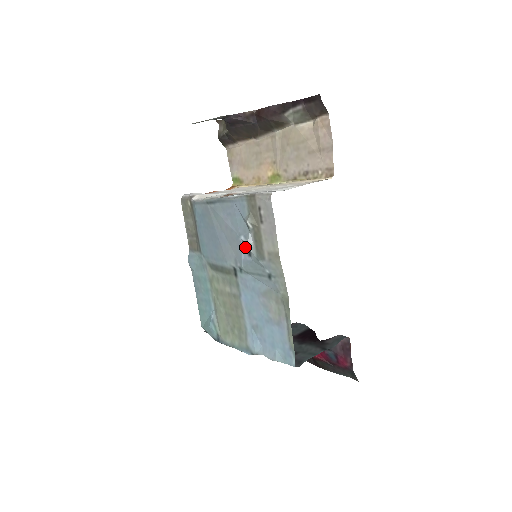
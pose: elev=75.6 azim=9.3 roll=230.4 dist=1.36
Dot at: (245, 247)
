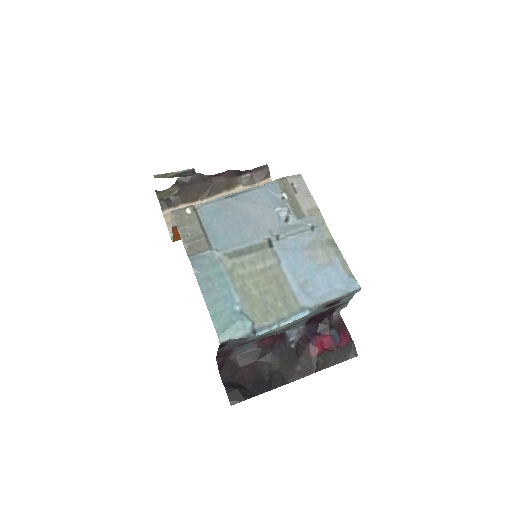
Dot at: (281, 216)
